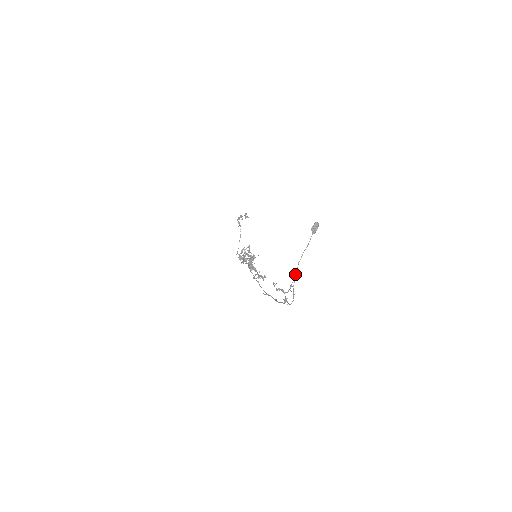
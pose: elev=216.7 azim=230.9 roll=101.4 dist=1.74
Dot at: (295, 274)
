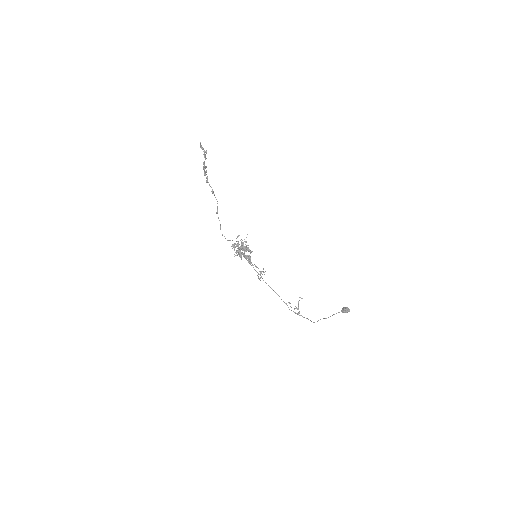
Dot at: occluded
